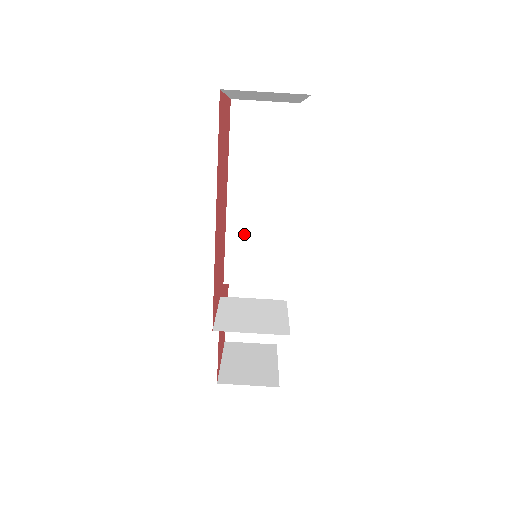
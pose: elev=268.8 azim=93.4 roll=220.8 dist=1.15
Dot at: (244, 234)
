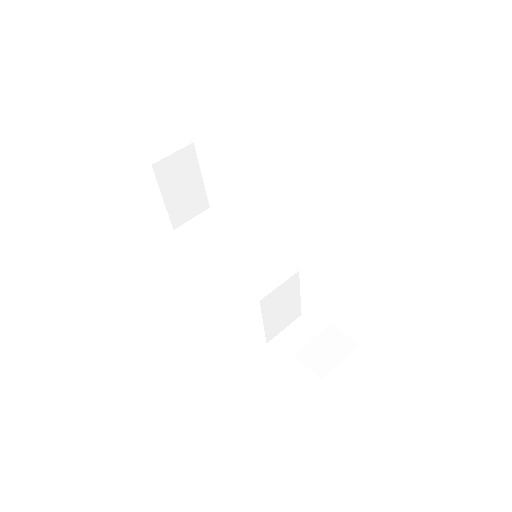
Dot at: (242, 269)
